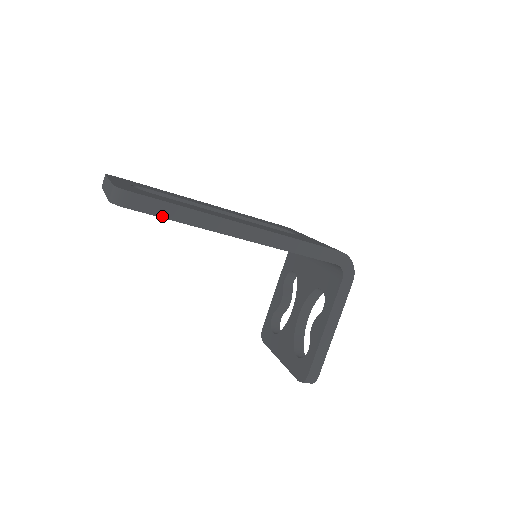
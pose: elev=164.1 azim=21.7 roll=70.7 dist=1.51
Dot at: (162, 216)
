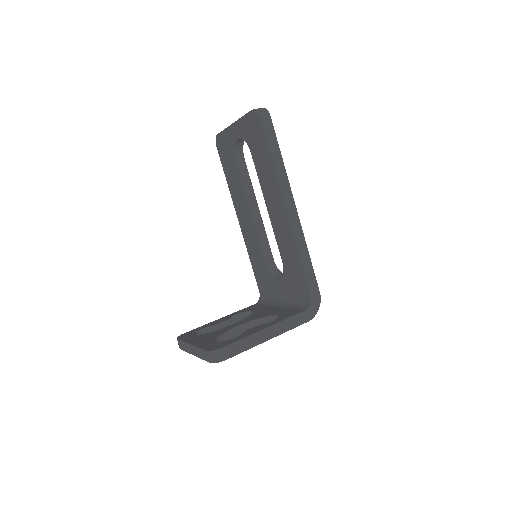
Dot at: (268, 143)
